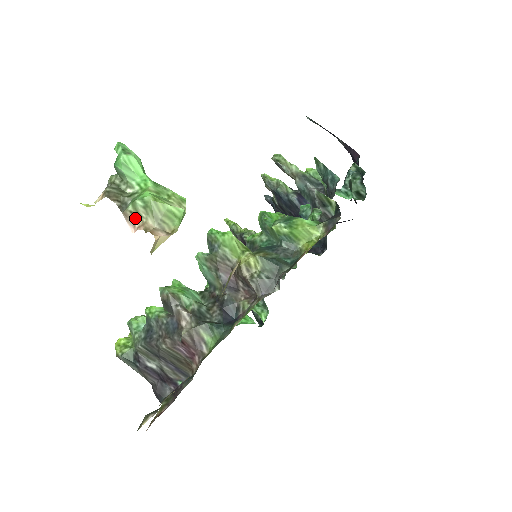
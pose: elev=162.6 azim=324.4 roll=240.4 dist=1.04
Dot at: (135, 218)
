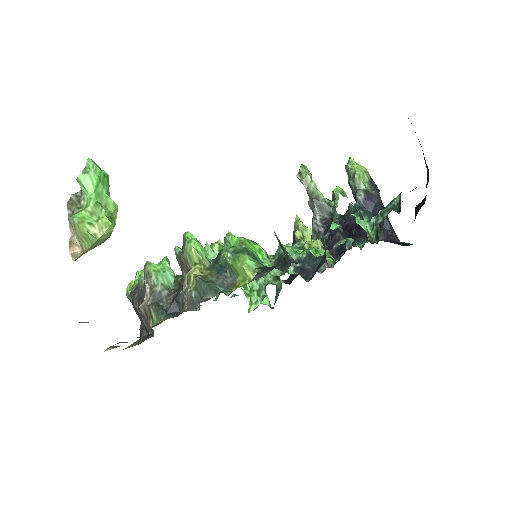
Dot at: (73, 228)
